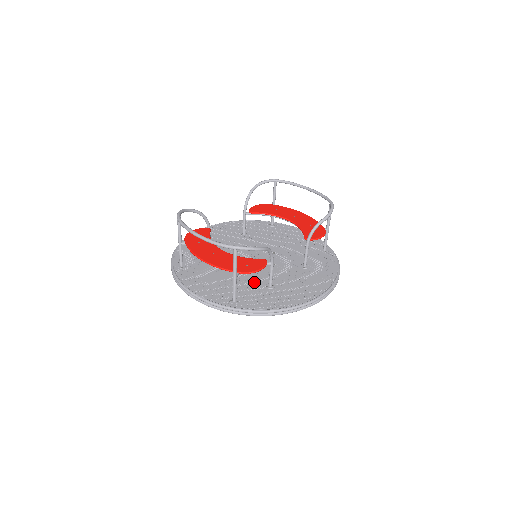
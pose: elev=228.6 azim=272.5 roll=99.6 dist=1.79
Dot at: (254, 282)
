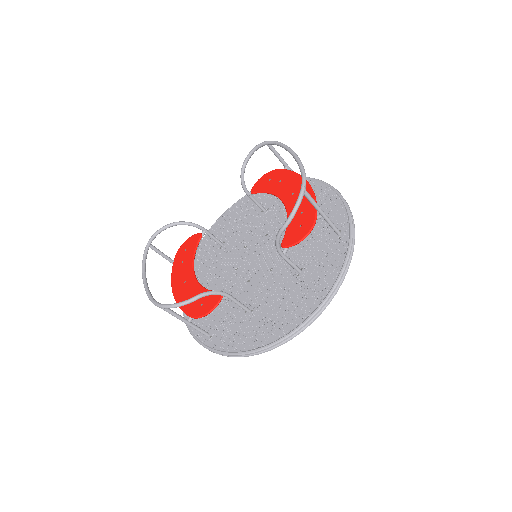
Dot at: occluded
